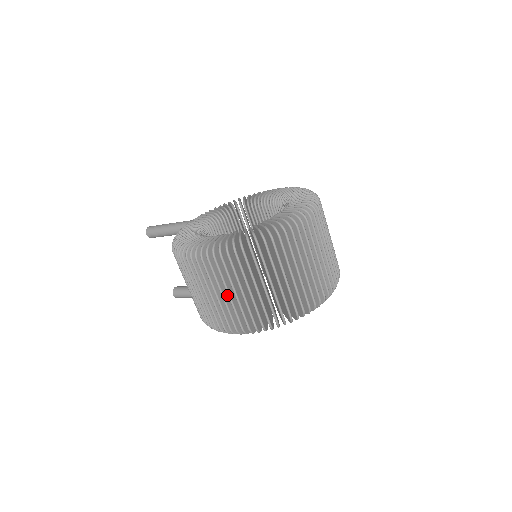
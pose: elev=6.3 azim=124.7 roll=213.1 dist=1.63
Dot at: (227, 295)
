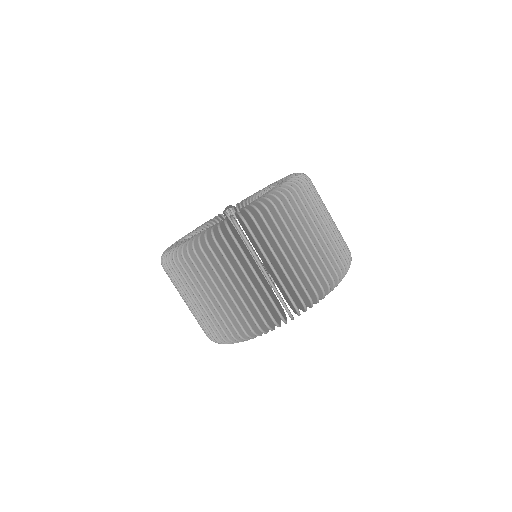
Dot at: occluded
